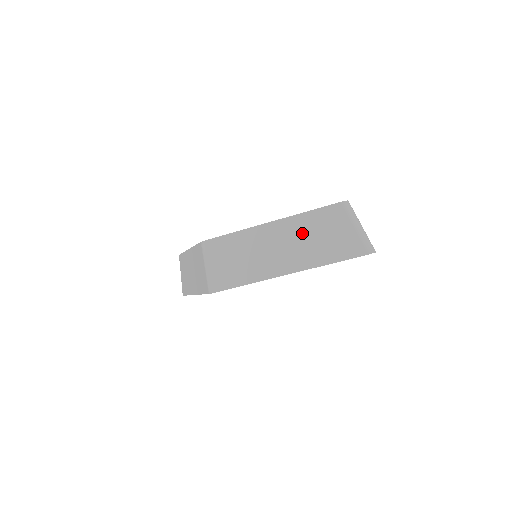
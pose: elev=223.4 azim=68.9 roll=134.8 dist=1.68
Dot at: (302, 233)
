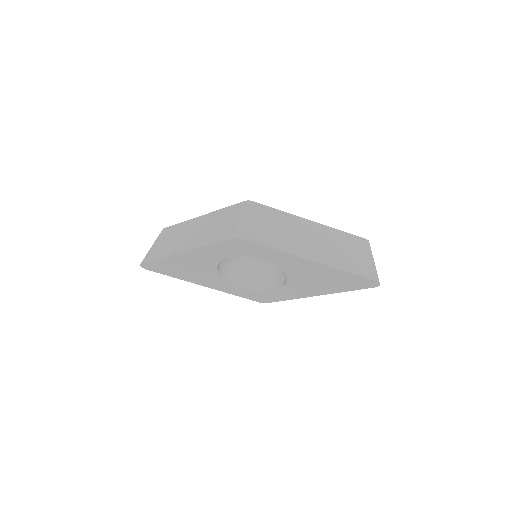
Dot at: (333, 241)
